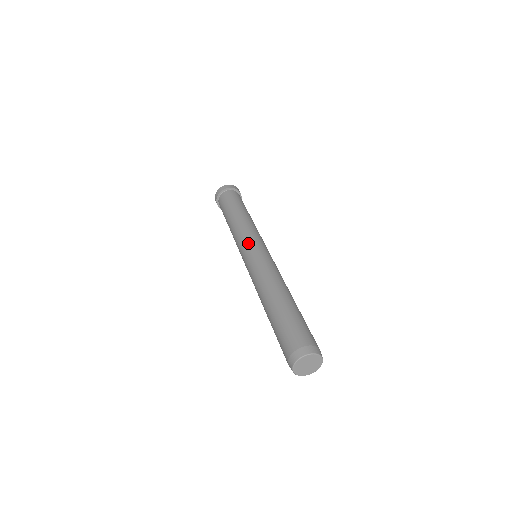
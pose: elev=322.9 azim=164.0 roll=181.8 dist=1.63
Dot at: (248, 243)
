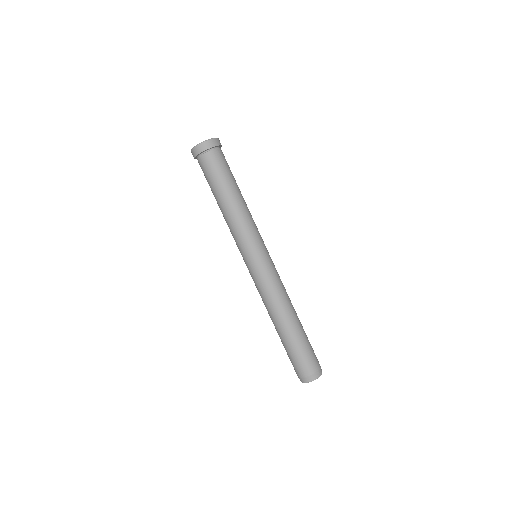
Dot at: (256, 250)
